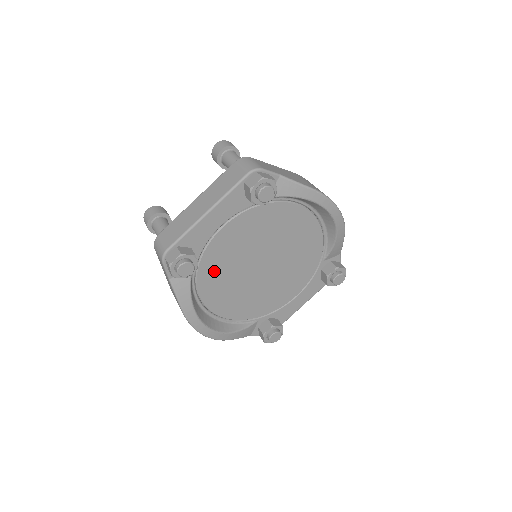
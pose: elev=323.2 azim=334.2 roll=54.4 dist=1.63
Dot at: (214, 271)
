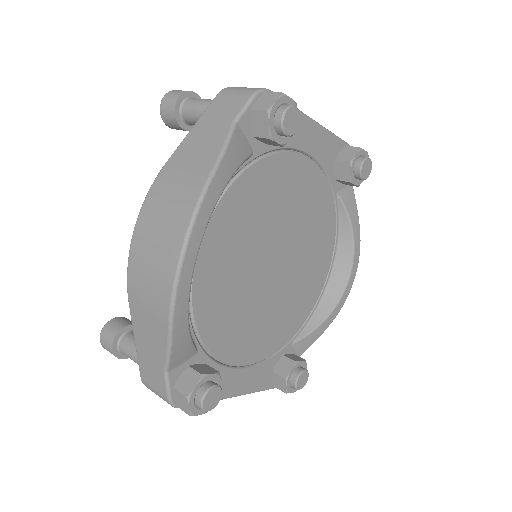
Dot at: (258, 192)
